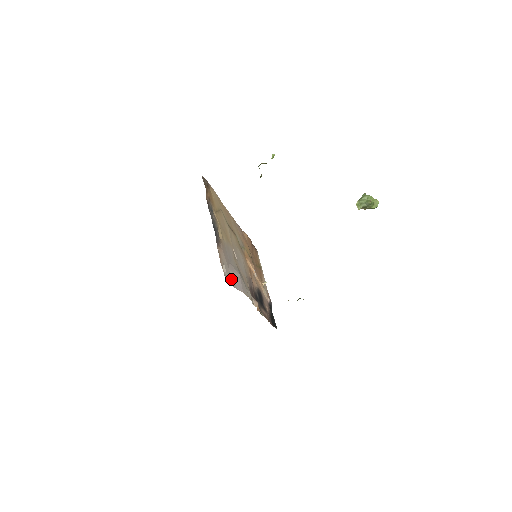
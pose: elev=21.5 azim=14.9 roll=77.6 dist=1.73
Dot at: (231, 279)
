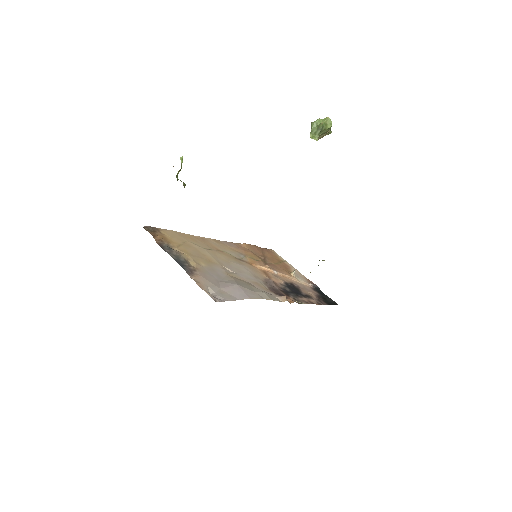
Dot at: (225, 295)
